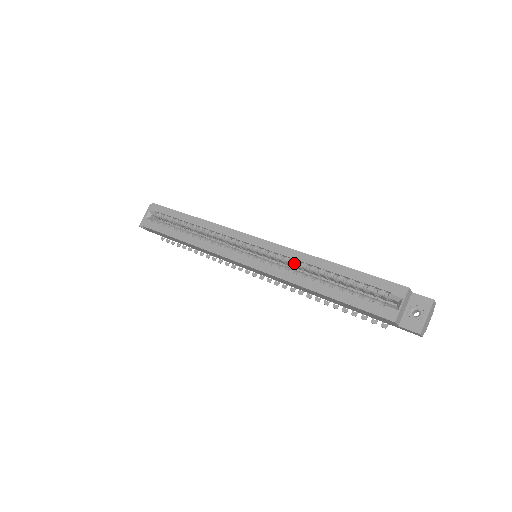
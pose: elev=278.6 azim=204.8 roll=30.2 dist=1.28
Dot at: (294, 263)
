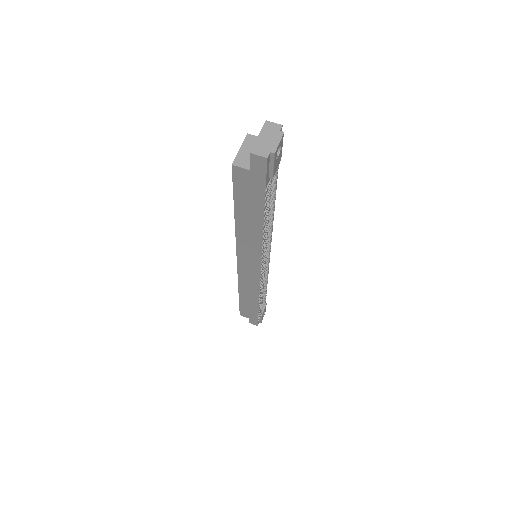
Dot at: occluded
